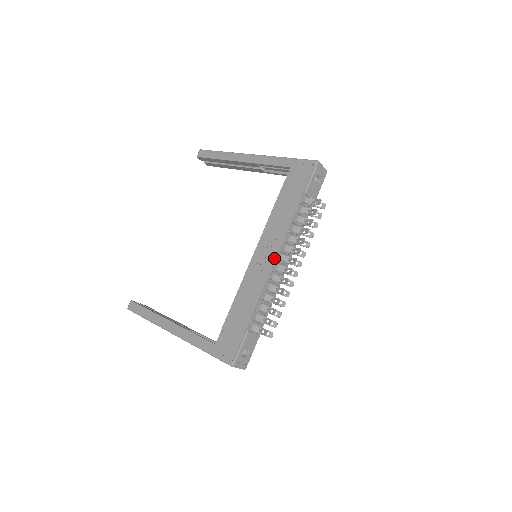
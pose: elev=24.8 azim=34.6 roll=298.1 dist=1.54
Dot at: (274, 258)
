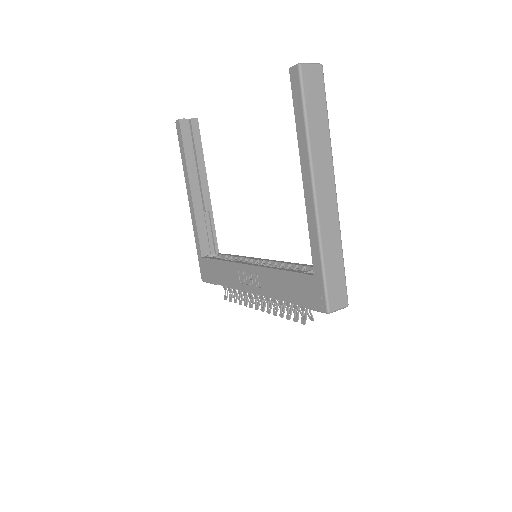
Dot at: (251, 292)
